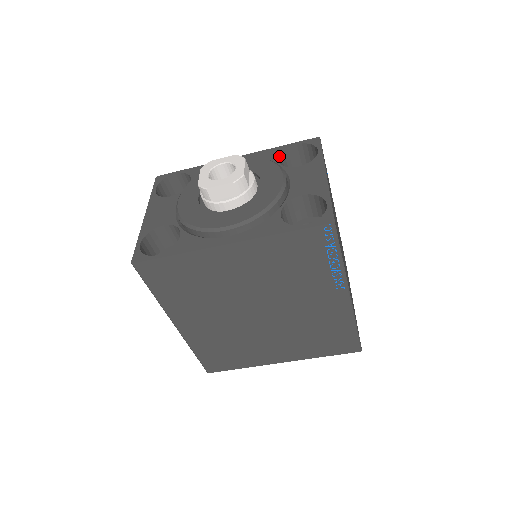
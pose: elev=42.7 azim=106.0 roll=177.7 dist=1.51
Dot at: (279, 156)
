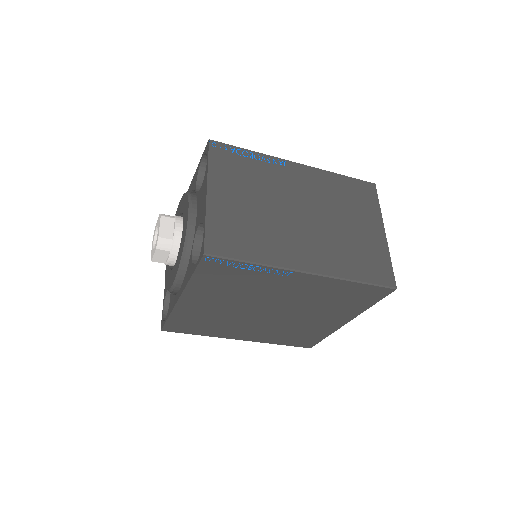
Dot at: (197, 179)
